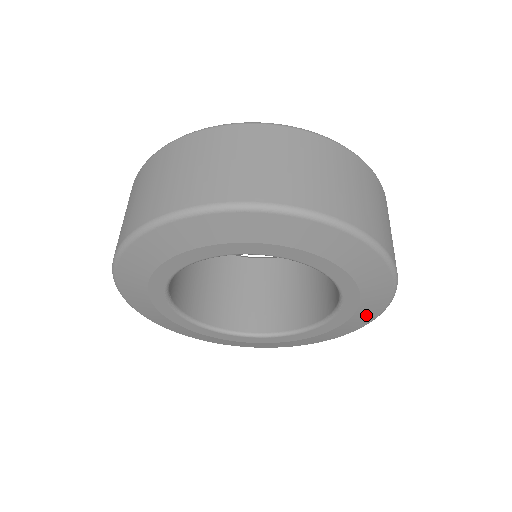
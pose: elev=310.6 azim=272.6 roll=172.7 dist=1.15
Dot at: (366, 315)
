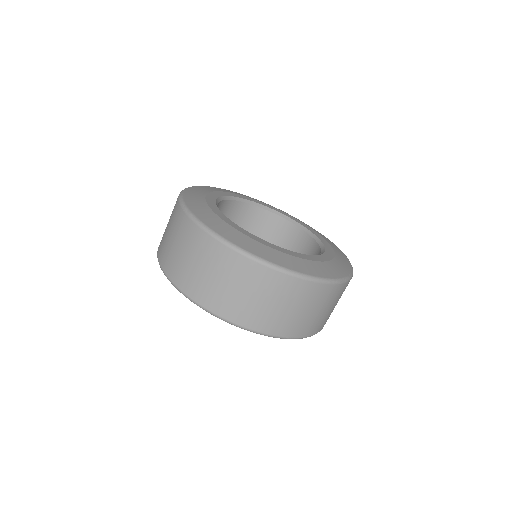
Dot at: occluded
